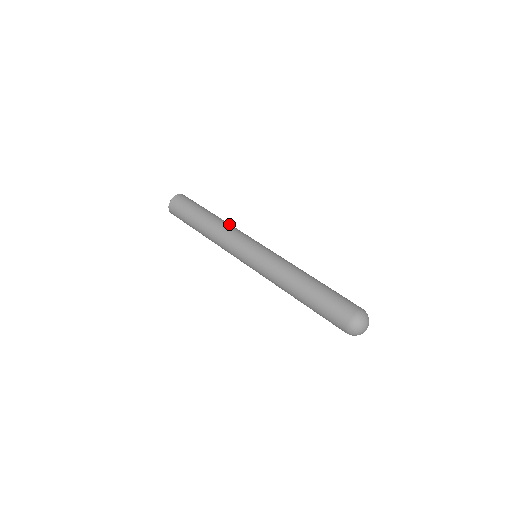
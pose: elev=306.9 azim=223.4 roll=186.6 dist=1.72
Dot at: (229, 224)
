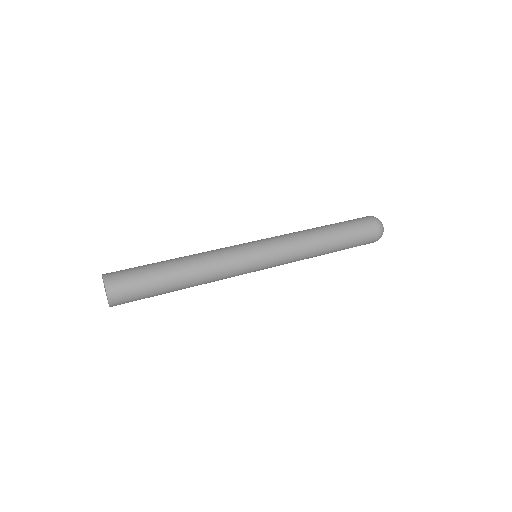
Dot at: (205, 256)
